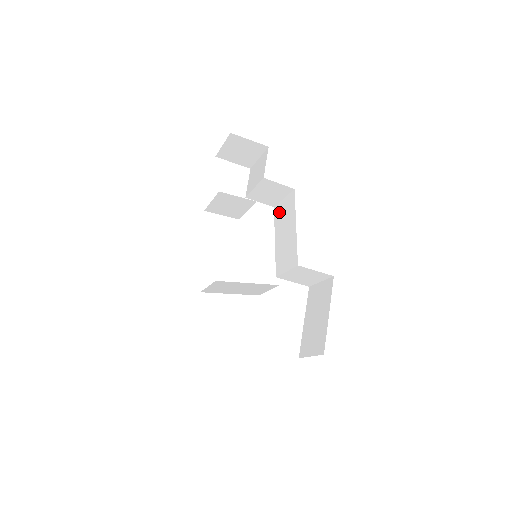
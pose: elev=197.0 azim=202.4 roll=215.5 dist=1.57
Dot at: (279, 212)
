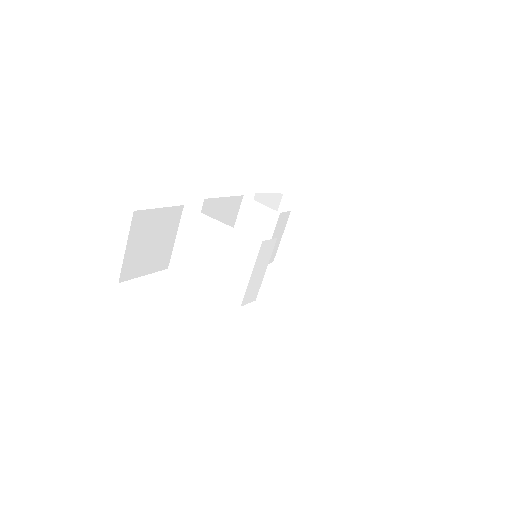
Dot at: occluded
